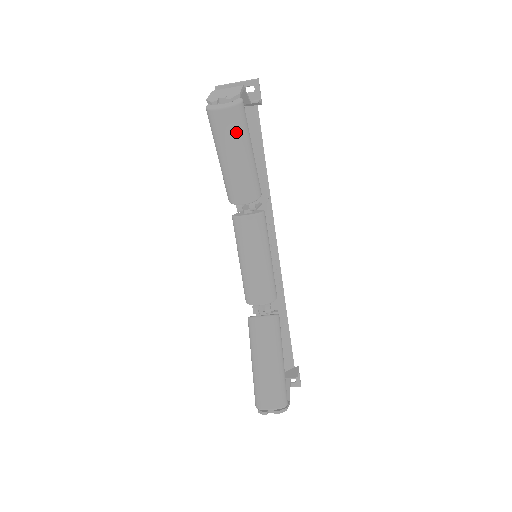
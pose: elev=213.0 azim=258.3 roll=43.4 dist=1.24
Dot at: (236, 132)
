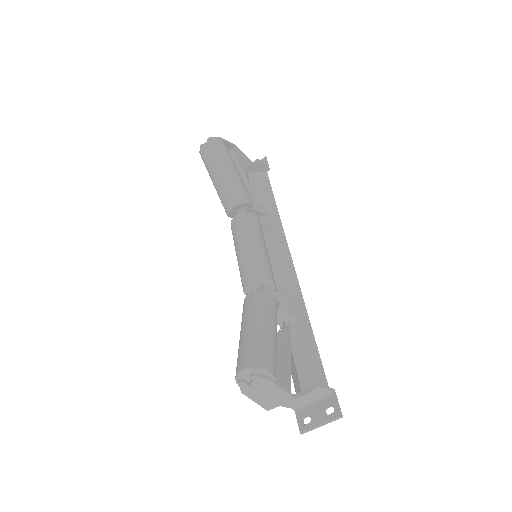
Dot at: (216, 155)
